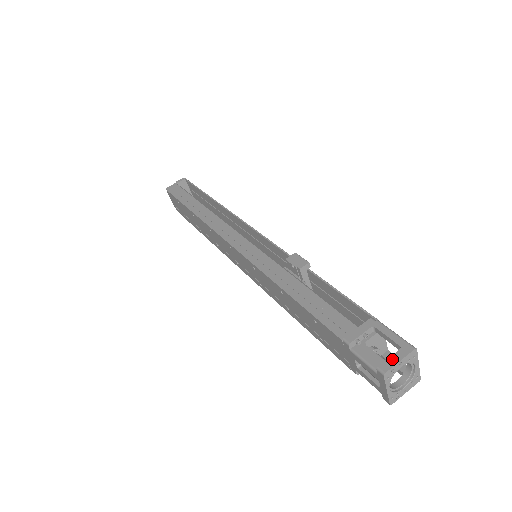
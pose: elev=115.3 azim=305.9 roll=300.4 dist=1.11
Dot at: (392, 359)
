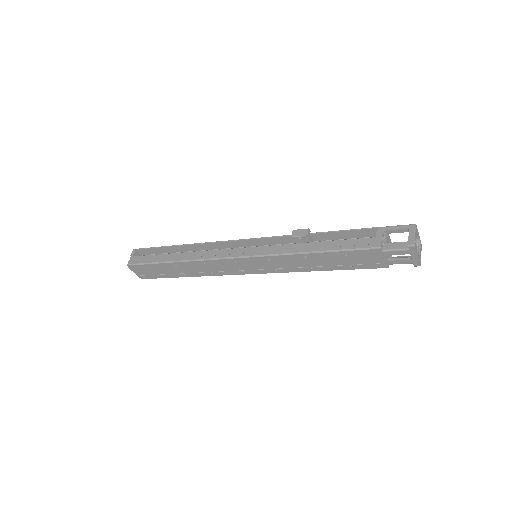
Dot at: (411, 236)
